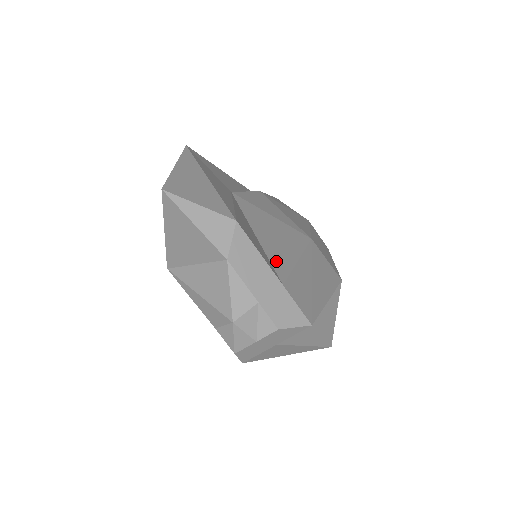
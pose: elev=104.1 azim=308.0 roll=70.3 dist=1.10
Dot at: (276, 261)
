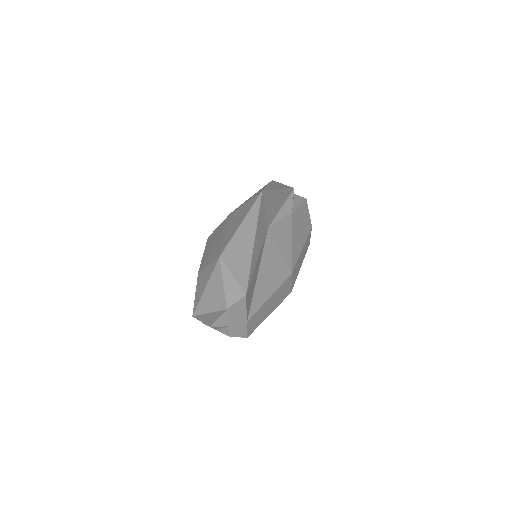
Dot at: (255, 301)
